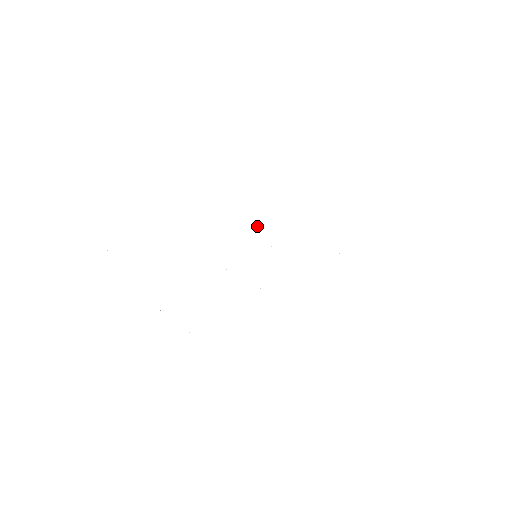
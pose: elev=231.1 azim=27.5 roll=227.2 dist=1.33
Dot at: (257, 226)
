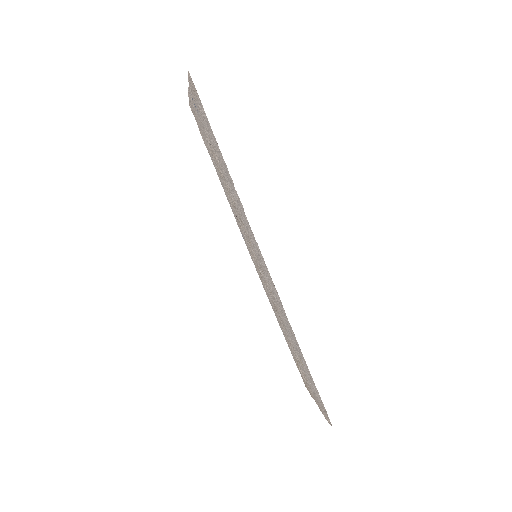
Dot at: (265, 288)
